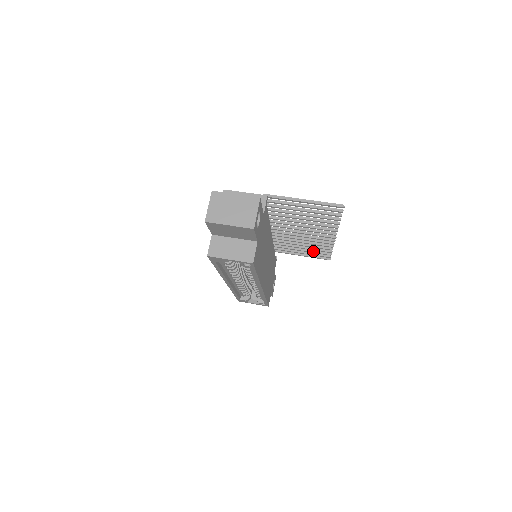
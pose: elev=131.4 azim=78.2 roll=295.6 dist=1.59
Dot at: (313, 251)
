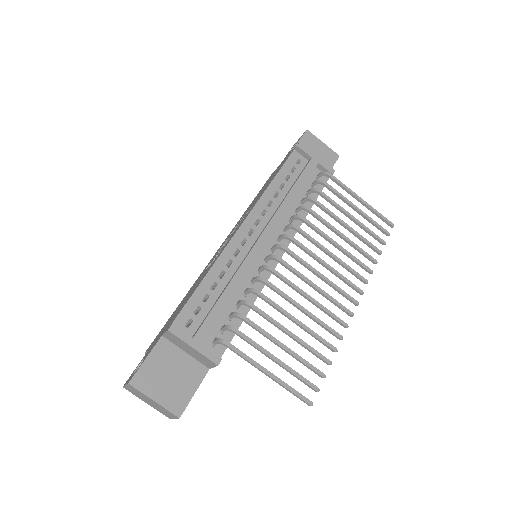
Dot at: (364, 229)
